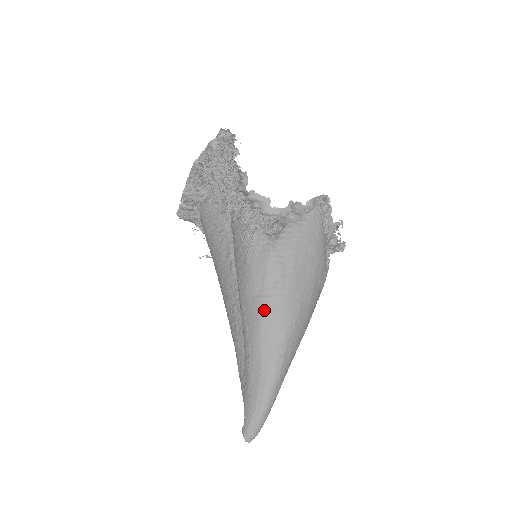
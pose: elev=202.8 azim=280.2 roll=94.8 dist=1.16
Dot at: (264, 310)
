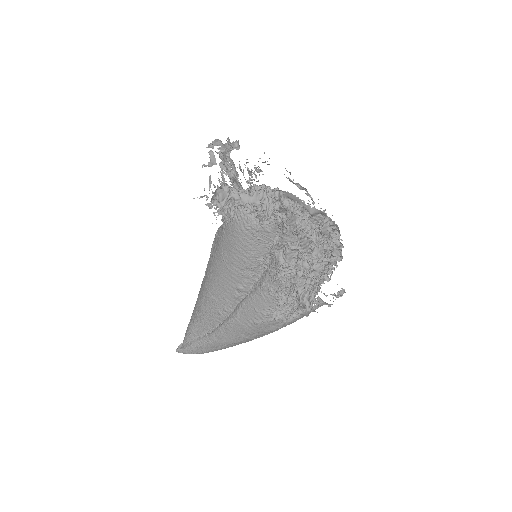
Dot at: (243, 341)
